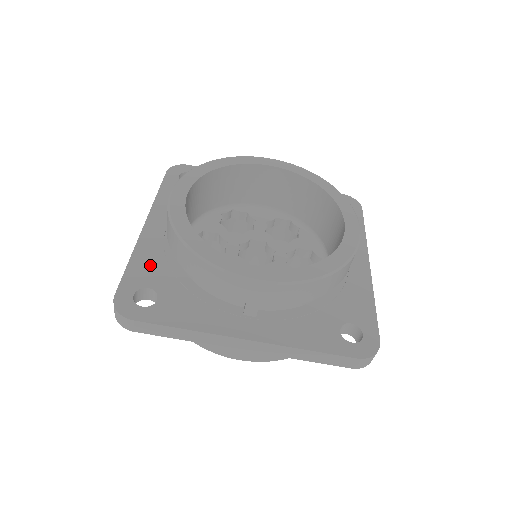
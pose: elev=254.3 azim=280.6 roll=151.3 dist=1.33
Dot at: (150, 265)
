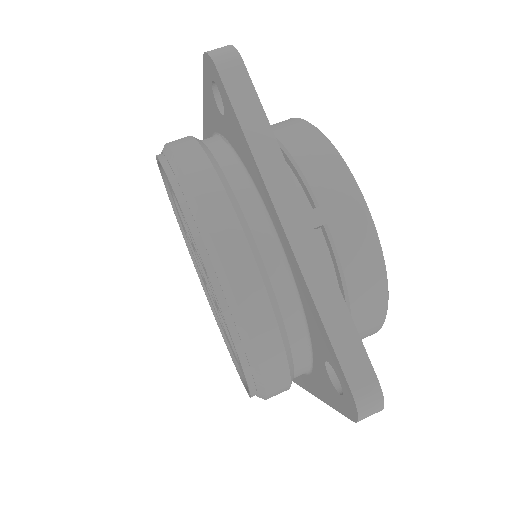
Dot at: occluded
